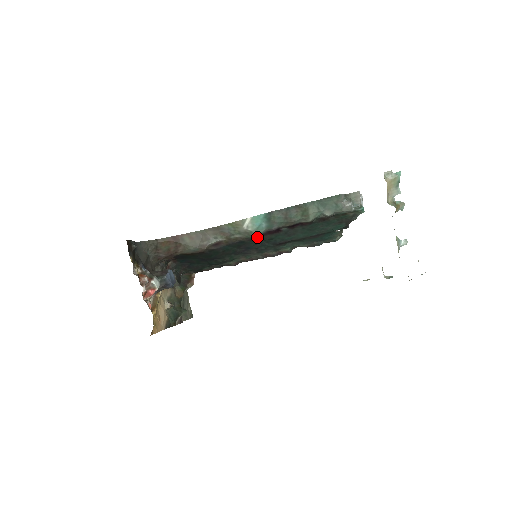
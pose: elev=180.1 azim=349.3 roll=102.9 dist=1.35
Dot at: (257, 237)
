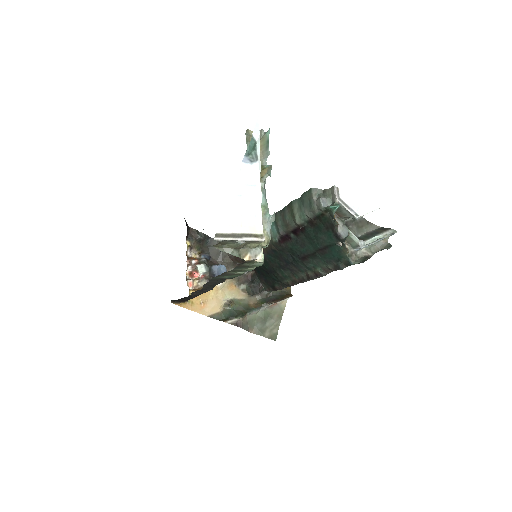
Dot at: (279, 245)
